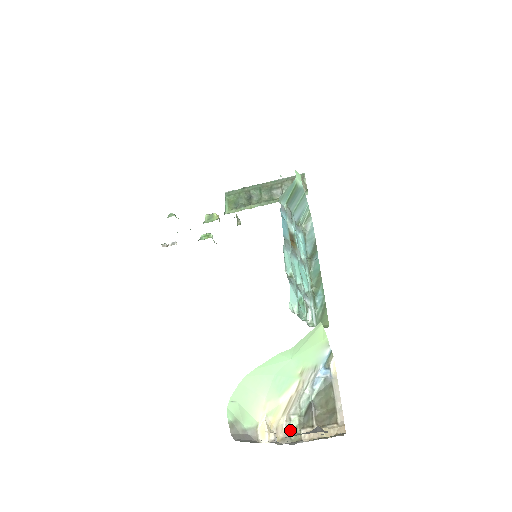
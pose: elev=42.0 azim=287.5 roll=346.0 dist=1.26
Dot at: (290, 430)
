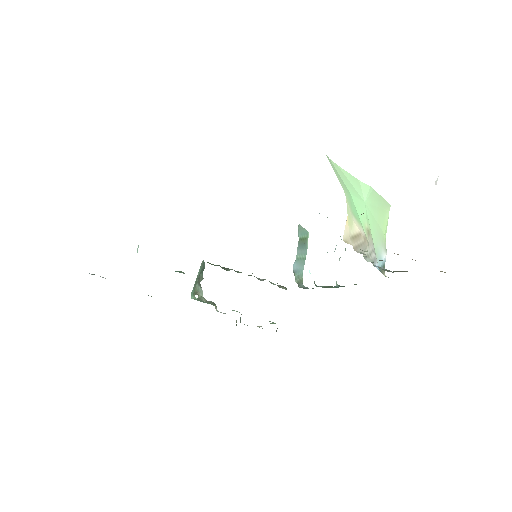
Dot at: occluded
